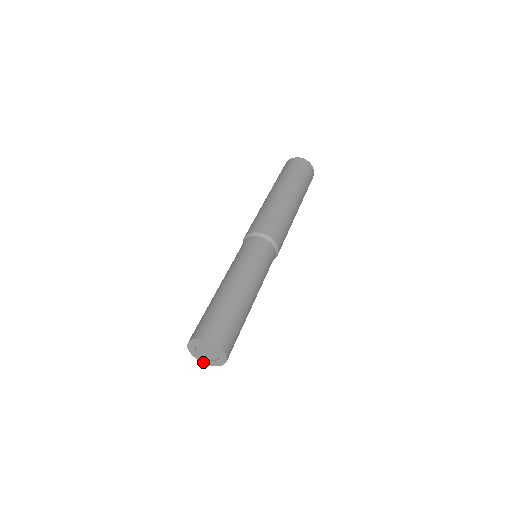
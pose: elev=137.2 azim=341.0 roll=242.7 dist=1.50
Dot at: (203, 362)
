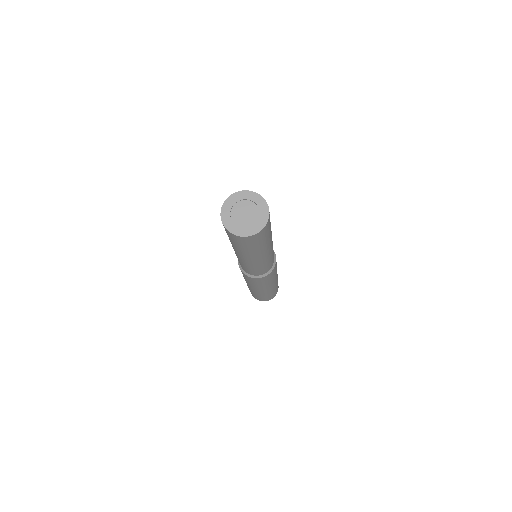
Dot at: (228, 229)
